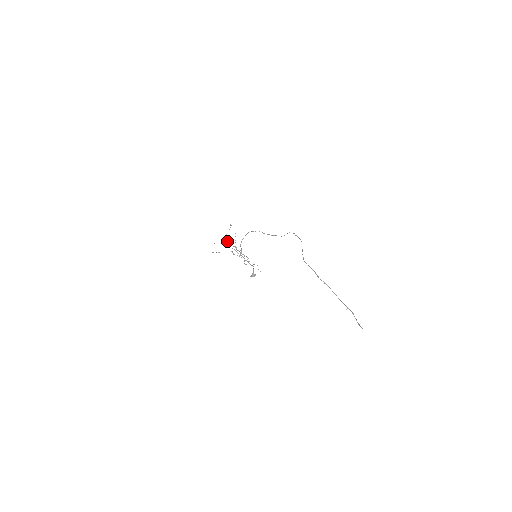
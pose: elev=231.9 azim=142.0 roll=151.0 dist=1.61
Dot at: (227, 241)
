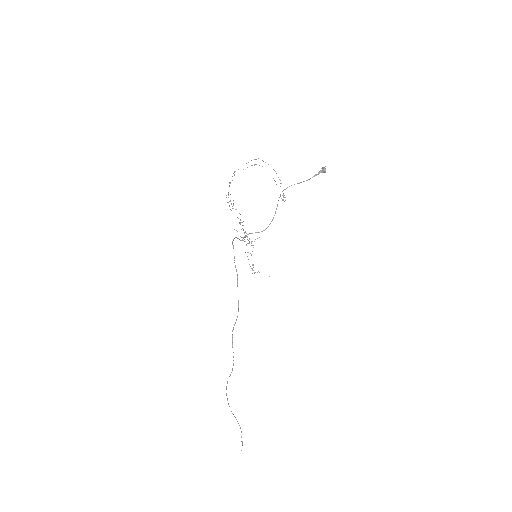
Dot at: (232, 208)
